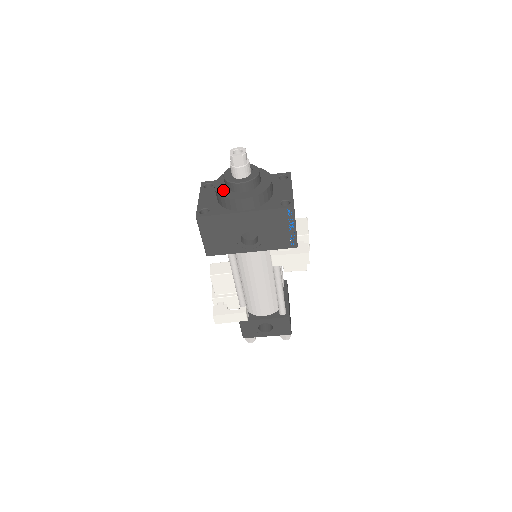
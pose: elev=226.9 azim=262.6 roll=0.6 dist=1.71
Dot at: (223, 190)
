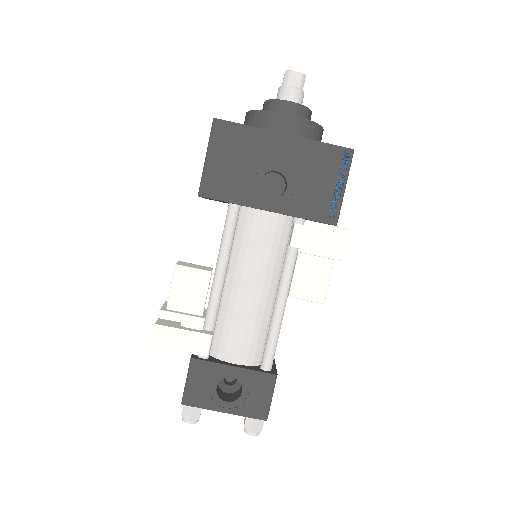
Dot at: occluded
